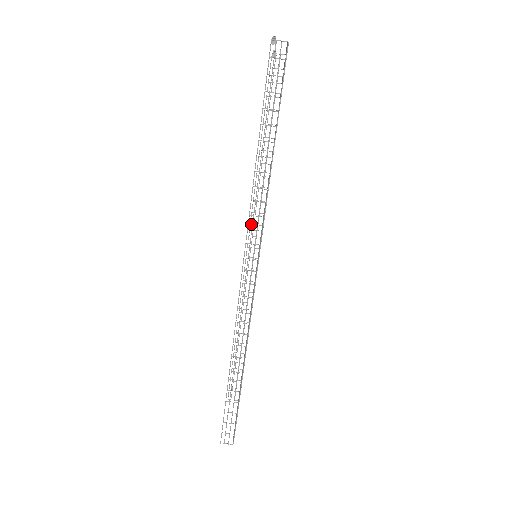
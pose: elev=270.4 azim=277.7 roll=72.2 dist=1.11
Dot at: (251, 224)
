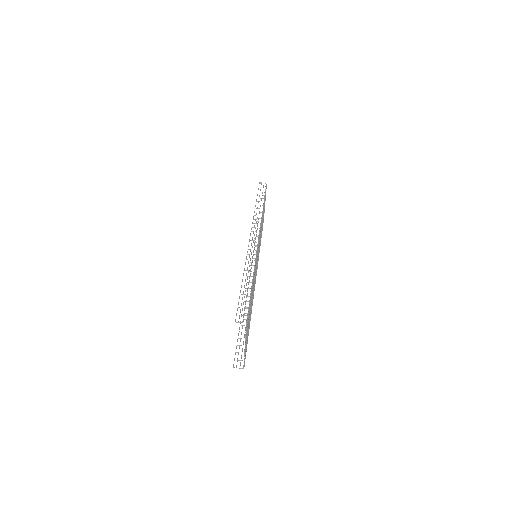
Dot at: occluded
